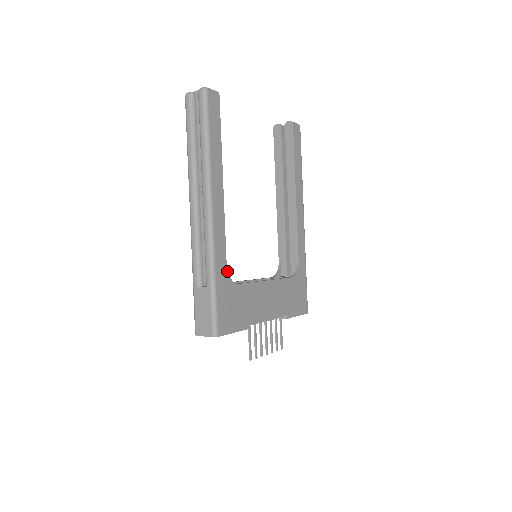
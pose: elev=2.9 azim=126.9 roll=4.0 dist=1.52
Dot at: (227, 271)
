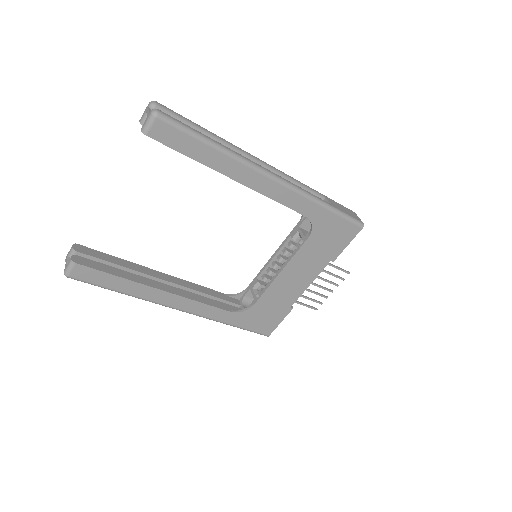
Dot at: (234, 312)
